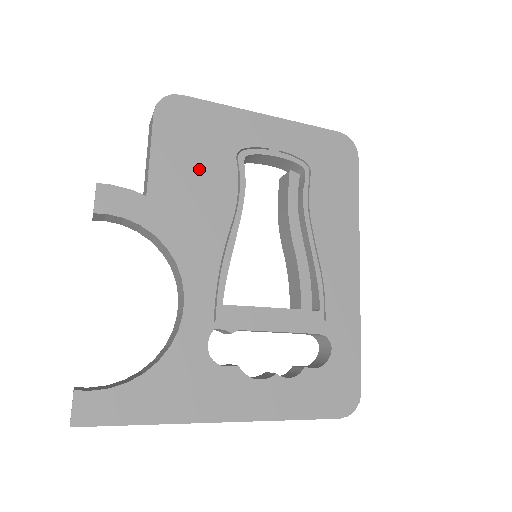
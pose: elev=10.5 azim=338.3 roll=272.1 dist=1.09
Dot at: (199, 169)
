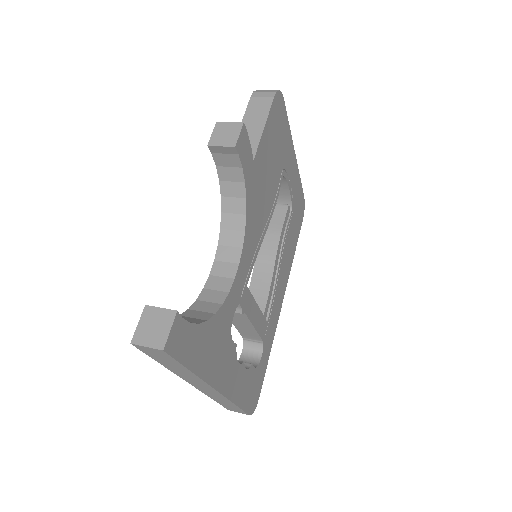
Dot at: (272, 164)
